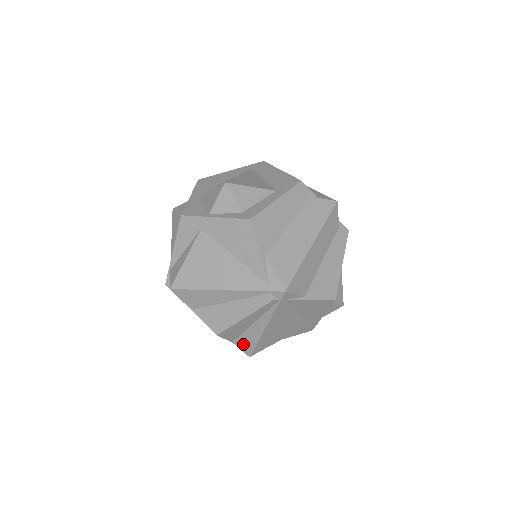
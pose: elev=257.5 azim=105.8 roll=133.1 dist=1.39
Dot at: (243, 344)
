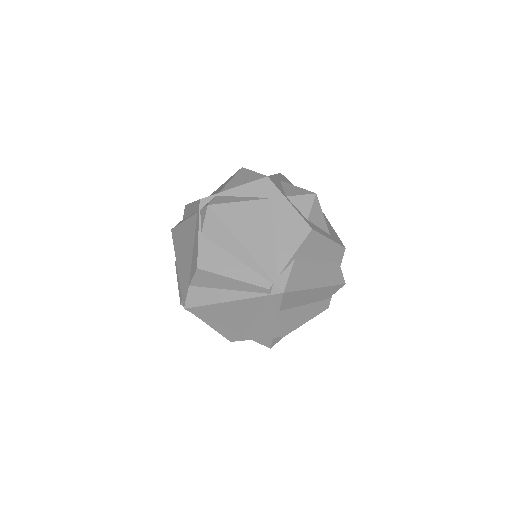
Dot at: (195, 295)
